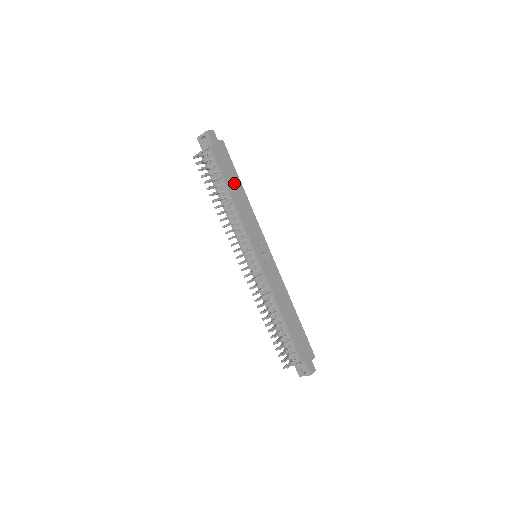
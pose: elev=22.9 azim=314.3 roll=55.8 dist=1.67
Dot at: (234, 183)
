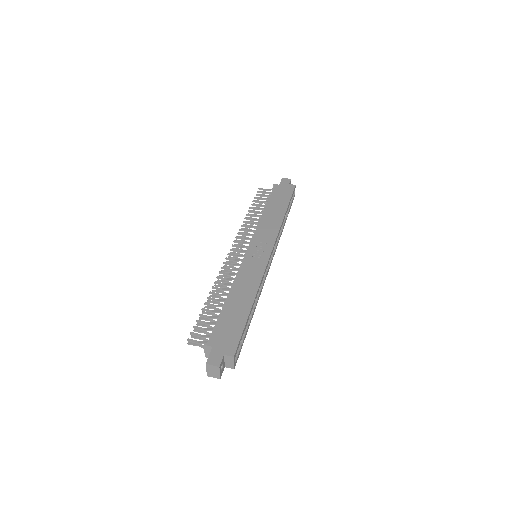
Dot at: (278, 206)
